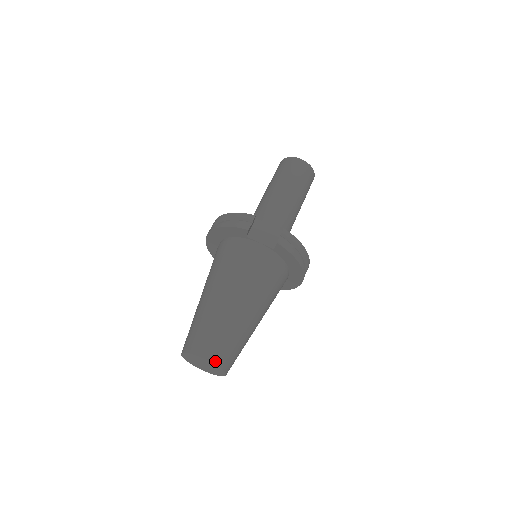
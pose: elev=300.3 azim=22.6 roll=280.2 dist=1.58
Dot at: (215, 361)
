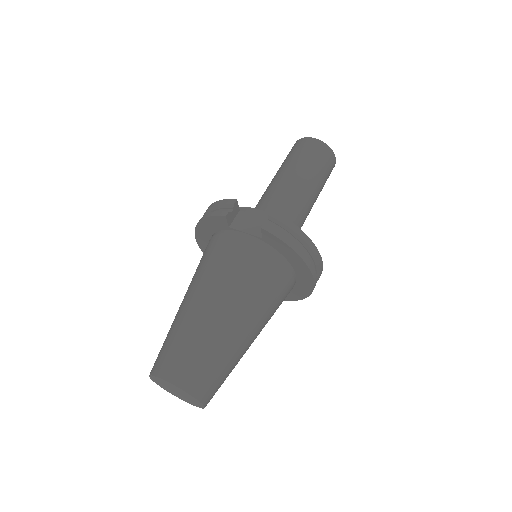
Dot at: (181, 384)
